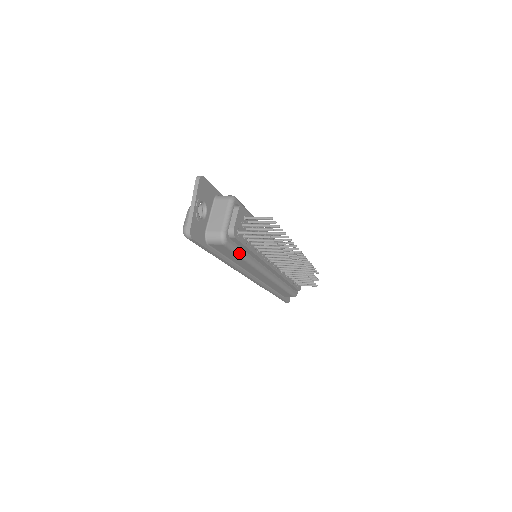
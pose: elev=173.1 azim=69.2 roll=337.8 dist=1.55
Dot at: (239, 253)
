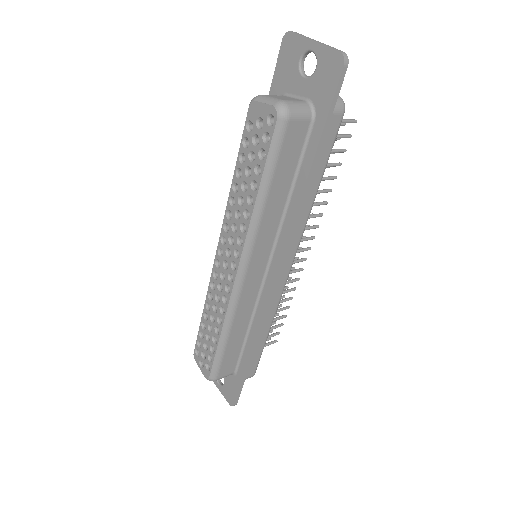
Dot at: (328, 159)
